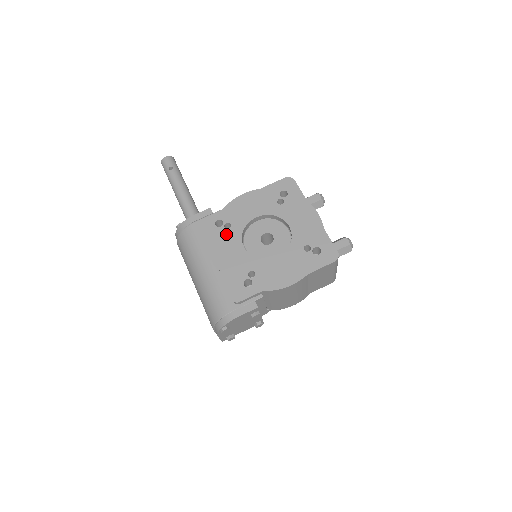
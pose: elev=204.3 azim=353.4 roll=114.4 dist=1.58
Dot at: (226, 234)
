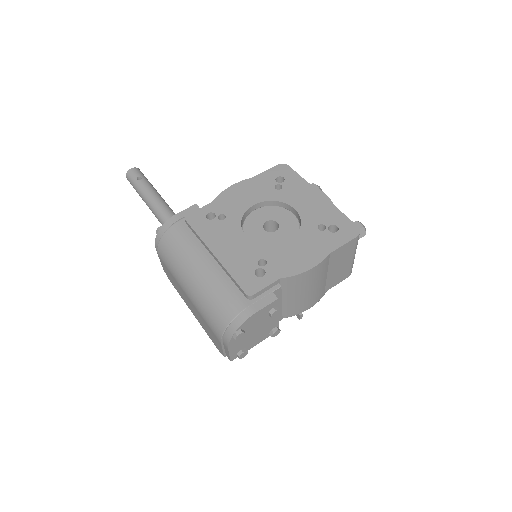
Dot at: (221, 226)
